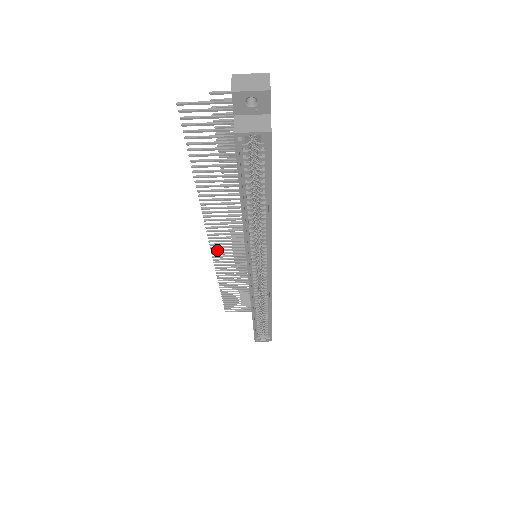
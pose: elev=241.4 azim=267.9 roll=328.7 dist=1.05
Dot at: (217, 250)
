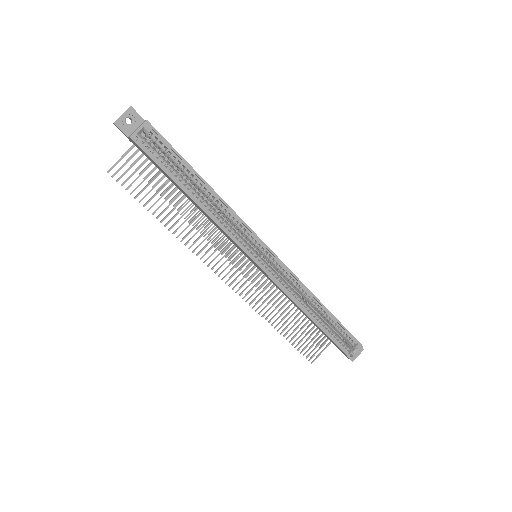
Dot at: (235, 285)
